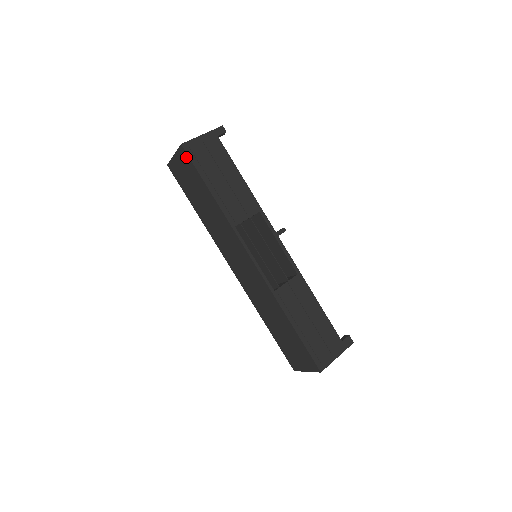
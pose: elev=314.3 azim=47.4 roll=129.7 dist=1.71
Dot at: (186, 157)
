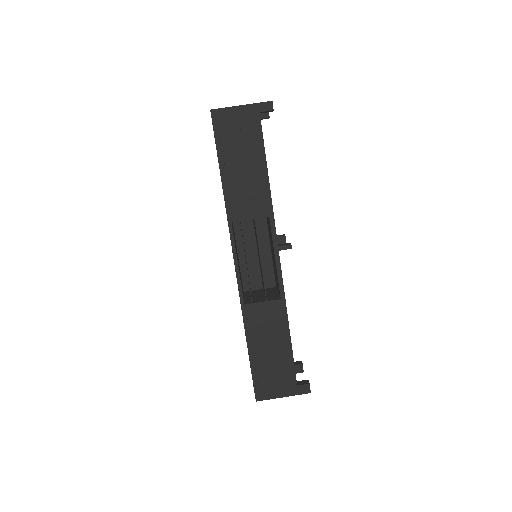
Dot at: (213, 125)
